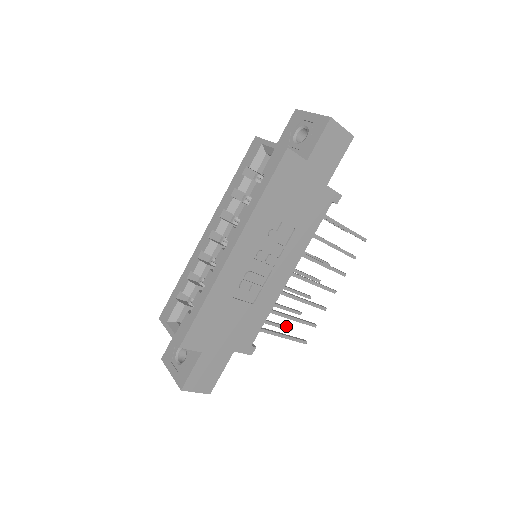
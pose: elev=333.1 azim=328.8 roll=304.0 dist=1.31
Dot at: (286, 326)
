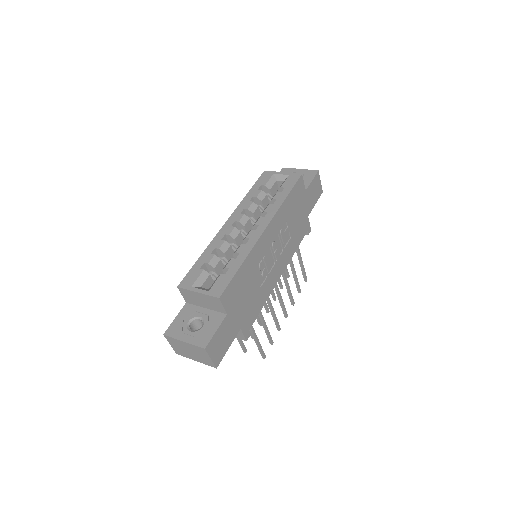
Dot at: (244, 346)
